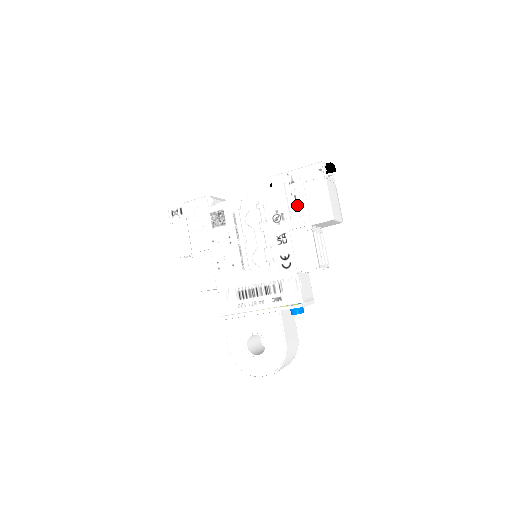
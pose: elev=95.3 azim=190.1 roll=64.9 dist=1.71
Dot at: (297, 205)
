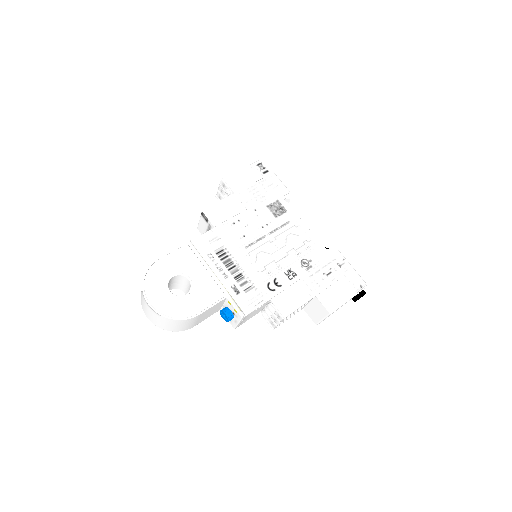
Dot at: (325, 277)
